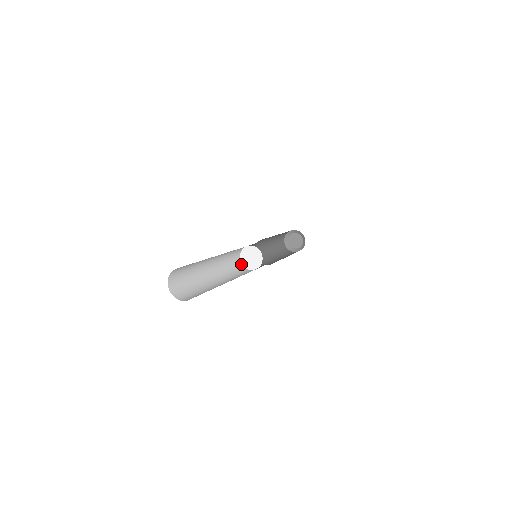
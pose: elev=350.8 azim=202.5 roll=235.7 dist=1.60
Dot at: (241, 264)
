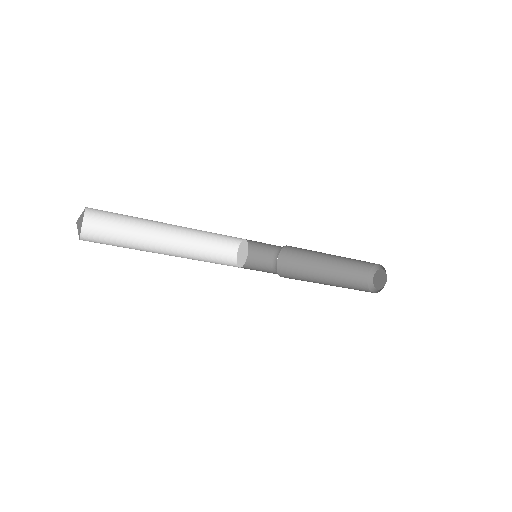
Dot at: occluded
